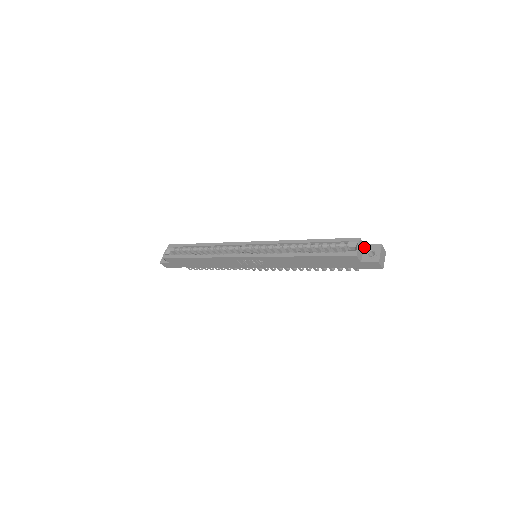
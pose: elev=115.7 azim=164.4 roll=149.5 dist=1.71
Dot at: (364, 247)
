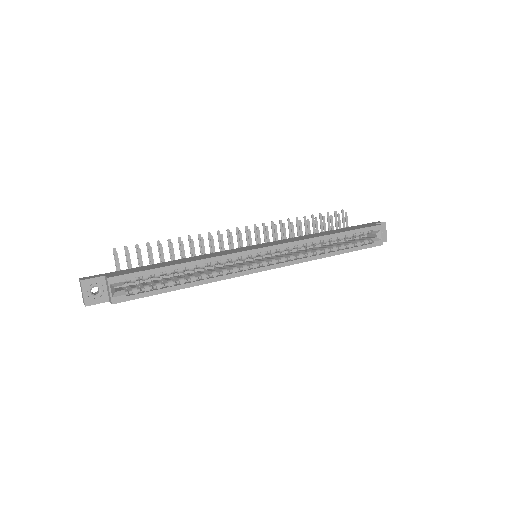
Dot at: occluded
